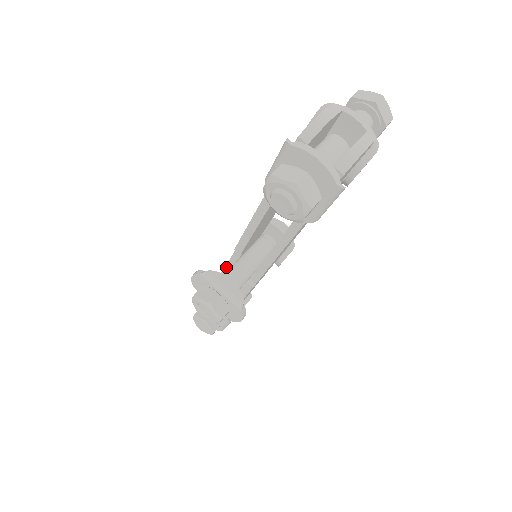
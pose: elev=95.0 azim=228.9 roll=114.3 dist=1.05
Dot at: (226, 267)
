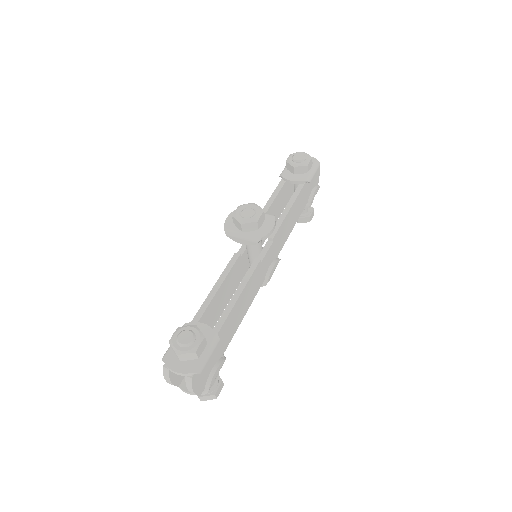
Dot at: (234, 256)
